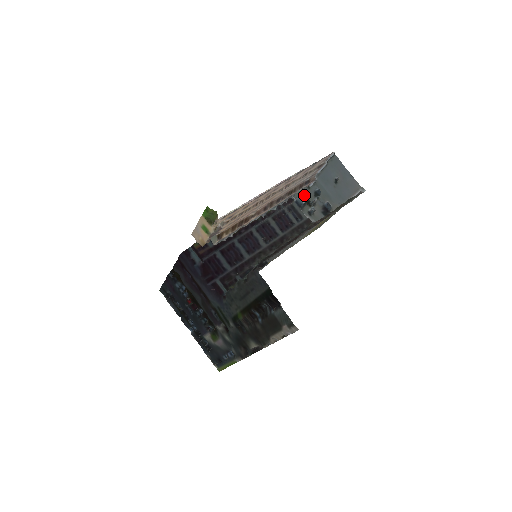
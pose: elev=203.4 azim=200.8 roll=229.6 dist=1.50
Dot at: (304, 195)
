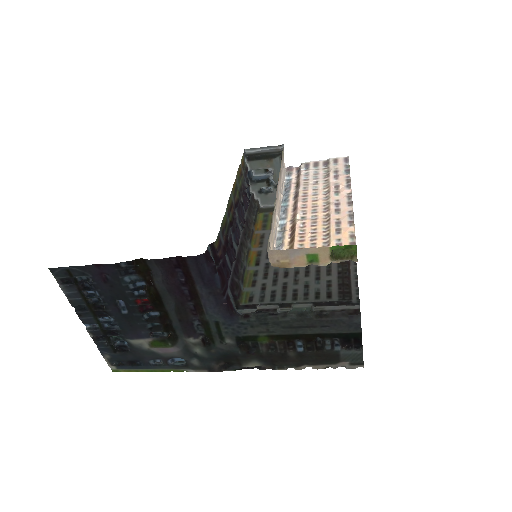
Dot at: (262, 169)
